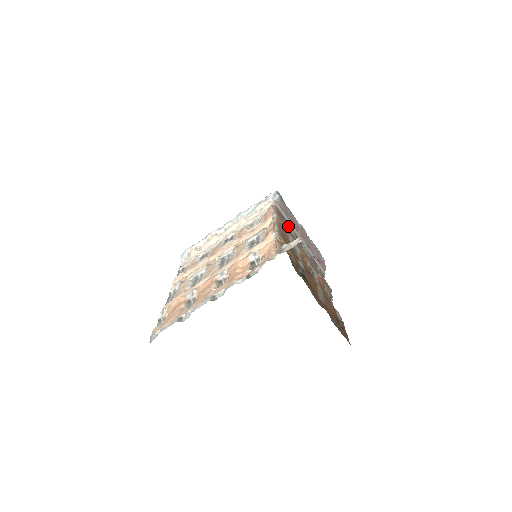
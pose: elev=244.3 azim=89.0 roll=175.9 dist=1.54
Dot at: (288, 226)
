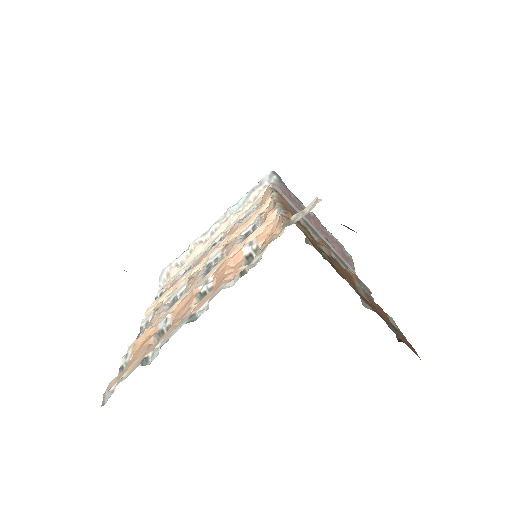
Dot at: occluded
